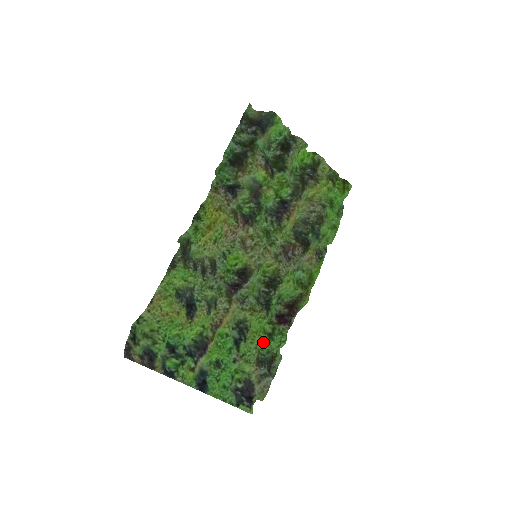
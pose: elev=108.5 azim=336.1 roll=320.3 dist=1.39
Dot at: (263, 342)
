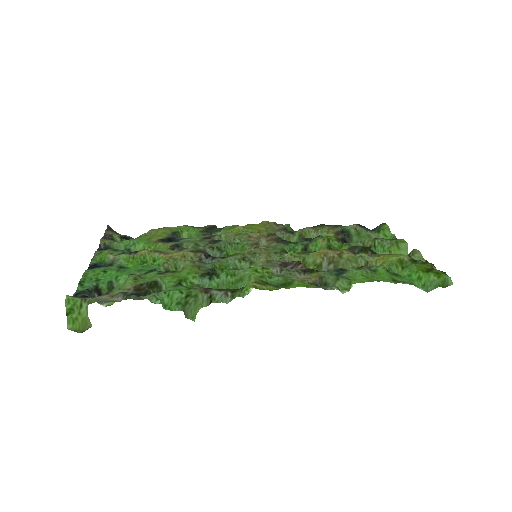
Dot at: (167, 283)
